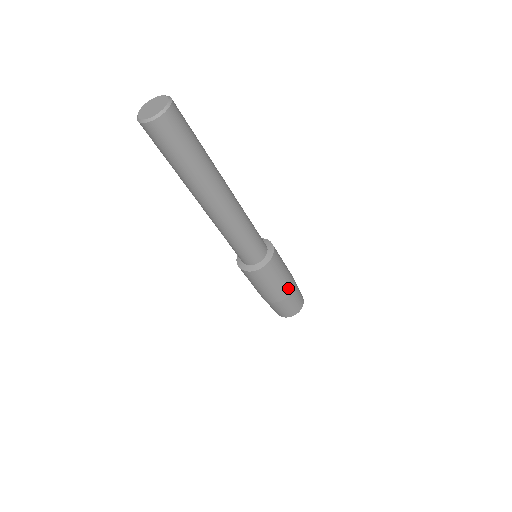
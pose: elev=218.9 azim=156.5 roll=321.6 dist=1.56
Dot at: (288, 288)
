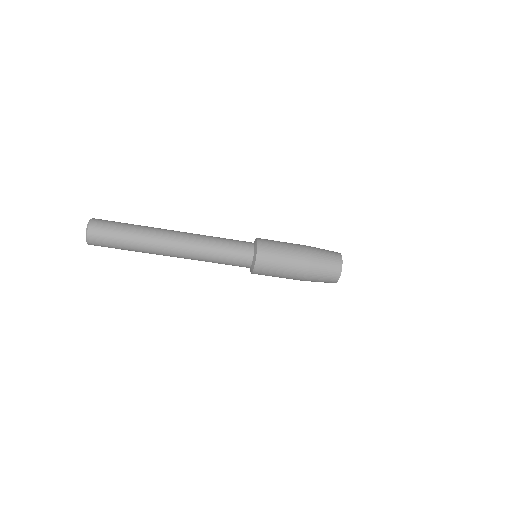
Dot at: (300, 271)
